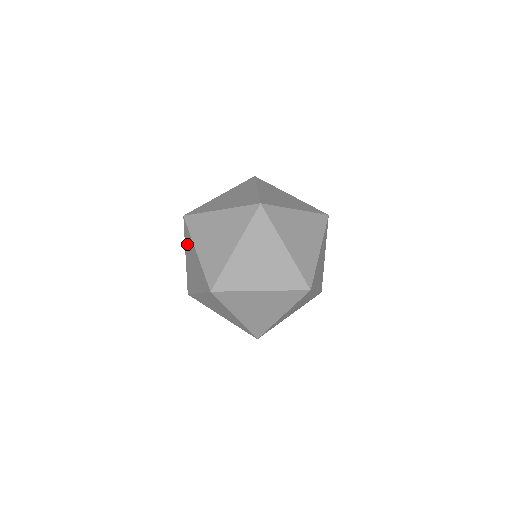
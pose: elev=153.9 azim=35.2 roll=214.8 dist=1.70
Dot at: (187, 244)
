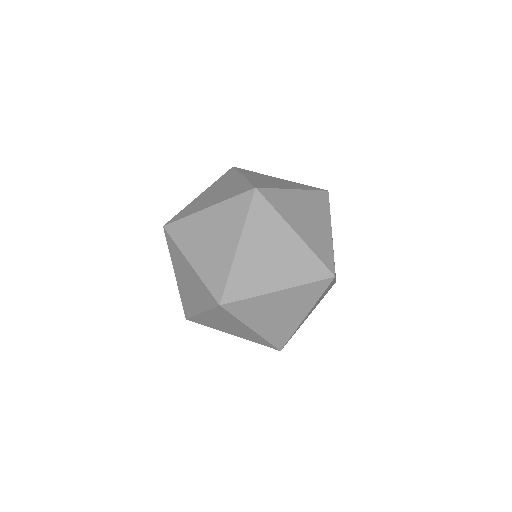
Dot at: (227, 211)
